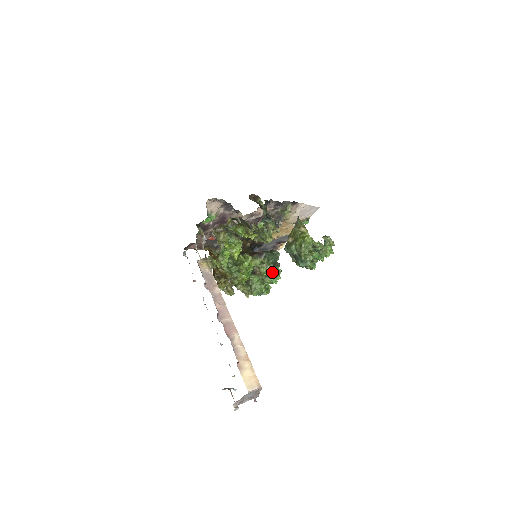
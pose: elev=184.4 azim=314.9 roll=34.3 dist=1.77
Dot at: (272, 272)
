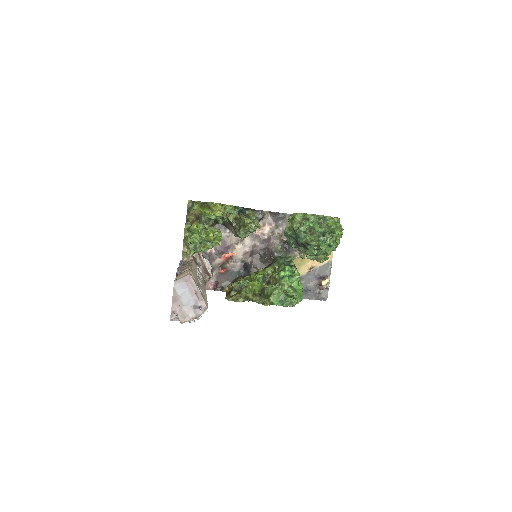
Dot at: (283, 270)
